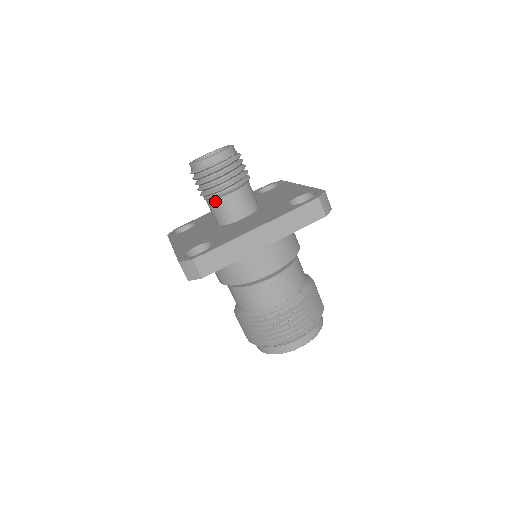
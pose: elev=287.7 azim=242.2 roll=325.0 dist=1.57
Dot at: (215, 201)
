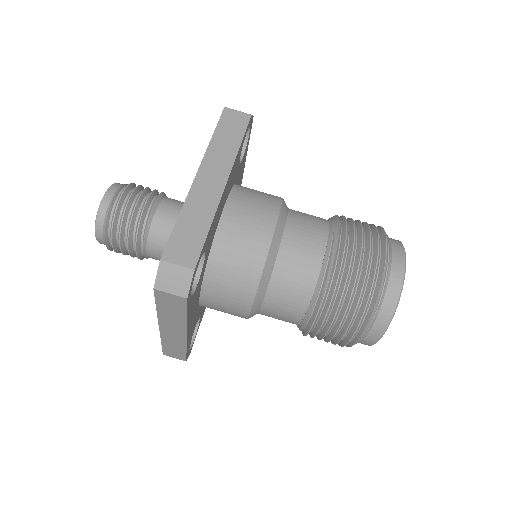
Dot at: (151, 236)
